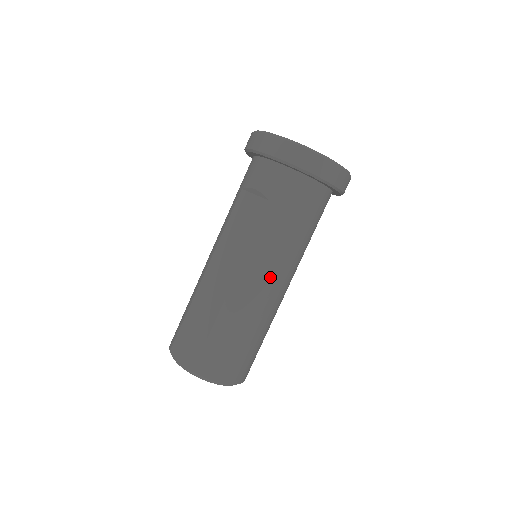
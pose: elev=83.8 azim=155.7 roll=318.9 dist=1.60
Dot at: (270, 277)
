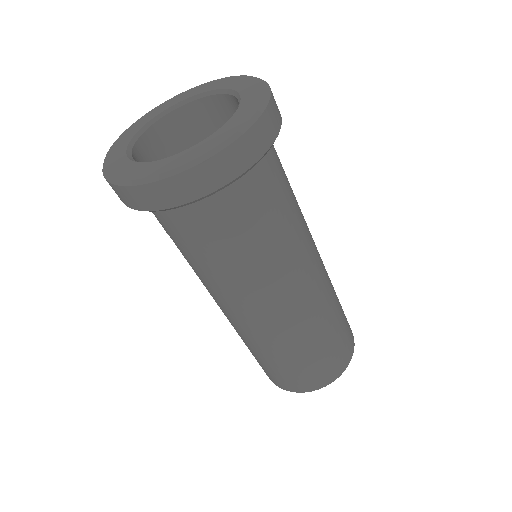
Dot at: (246, 310)
